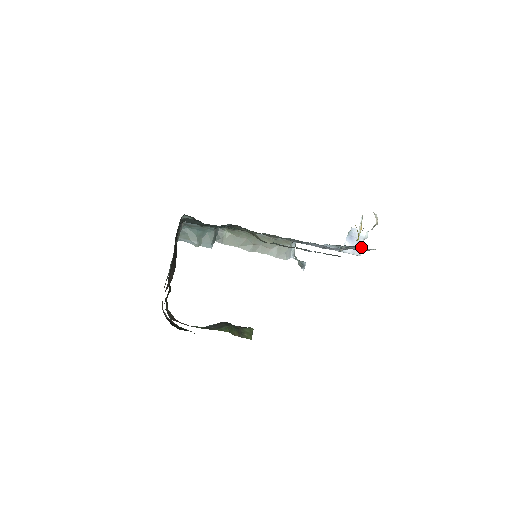
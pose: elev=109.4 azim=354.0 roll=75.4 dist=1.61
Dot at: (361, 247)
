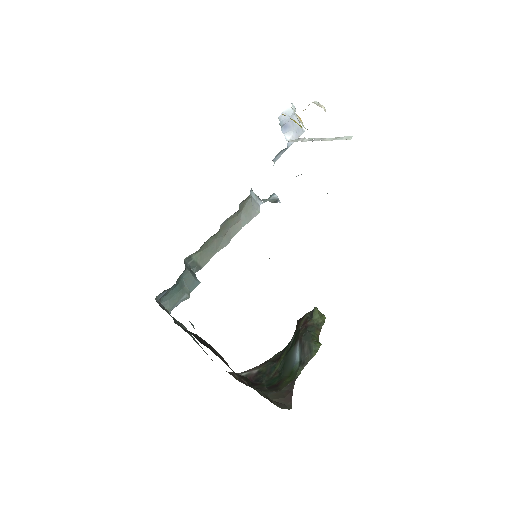
Dot at: (299, 124)
